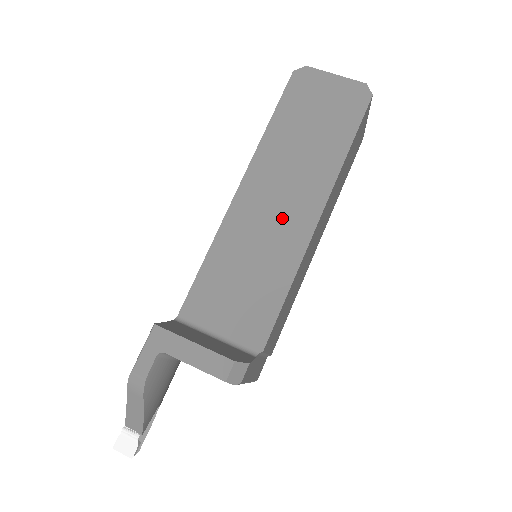
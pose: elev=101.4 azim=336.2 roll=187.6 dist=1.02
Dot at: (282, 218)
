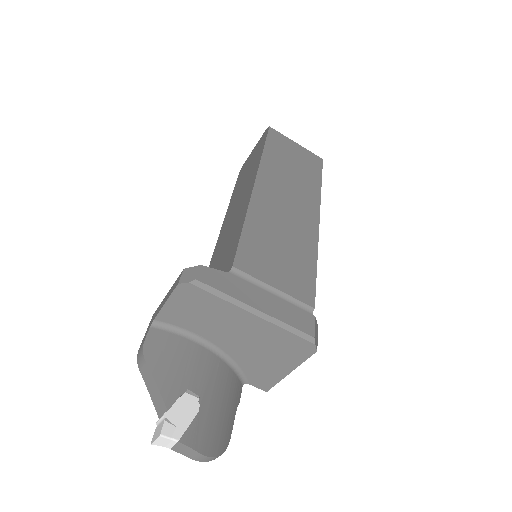
Dot at: (238, 210)
